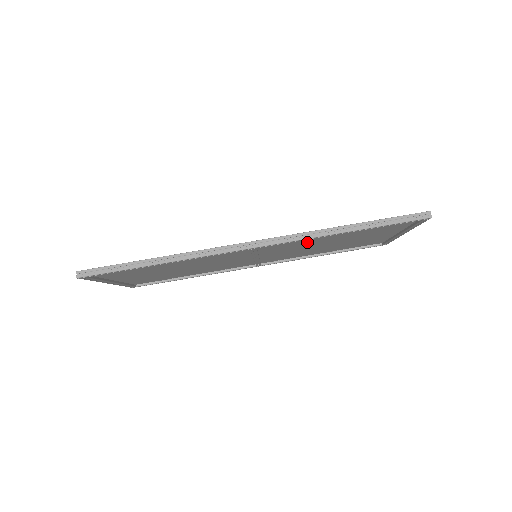
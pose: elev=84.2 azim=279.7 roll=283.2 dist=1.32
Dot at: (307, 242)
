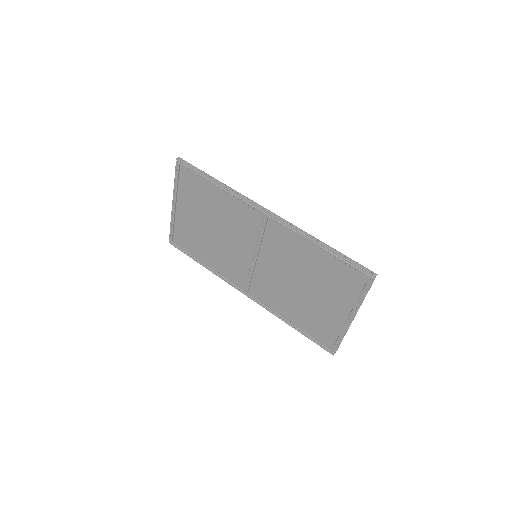
Dot at: (293, 255)
